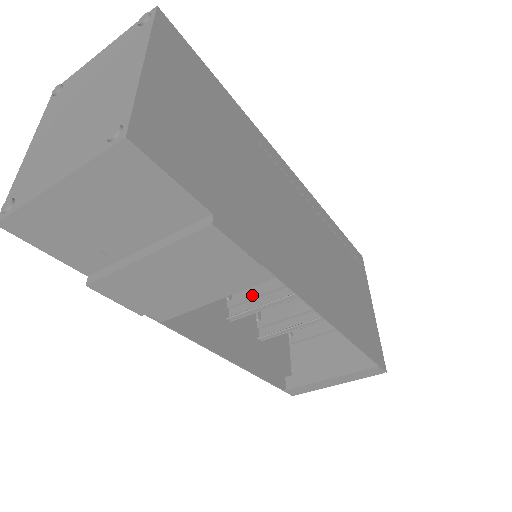
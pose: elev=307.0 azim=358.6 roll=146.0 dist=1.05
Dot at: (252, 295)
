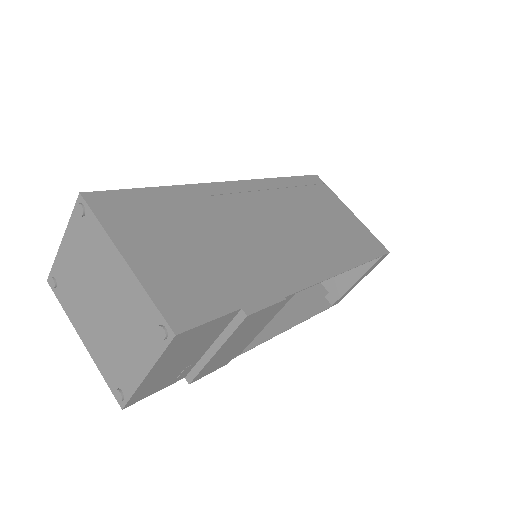
Dot at: occluded
